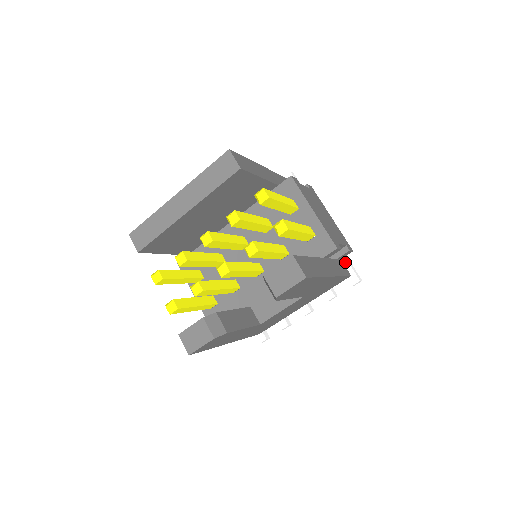
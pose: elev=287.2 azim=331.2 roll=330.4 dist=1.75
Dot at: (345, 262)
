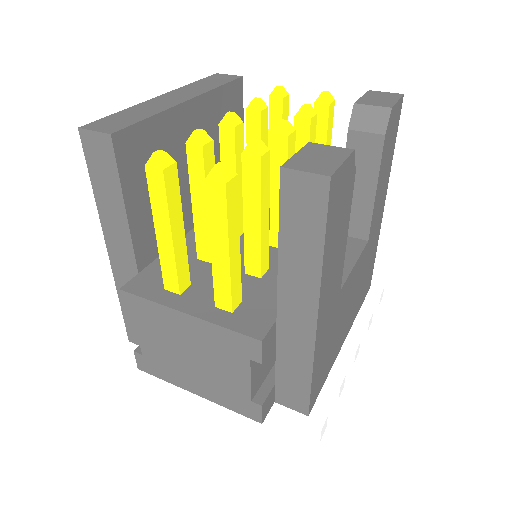
Dot at: occluded
